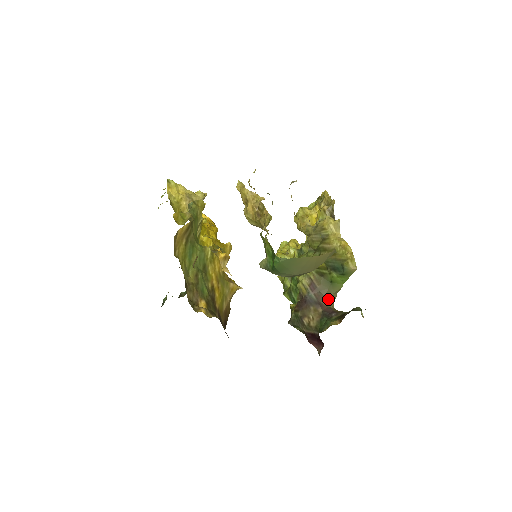
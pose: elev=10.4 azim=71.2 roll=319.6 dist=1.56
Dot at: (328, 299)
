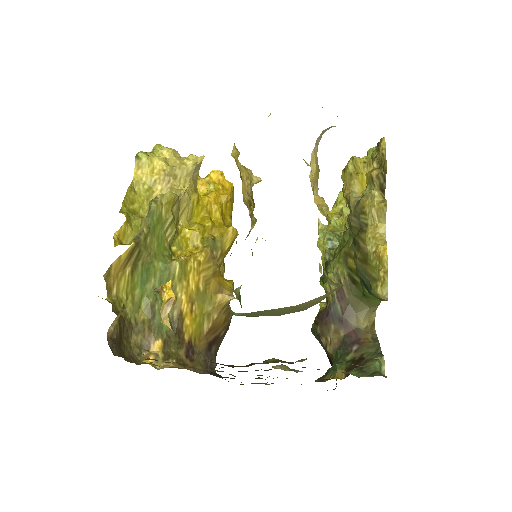
Dot at: (359, 315)
